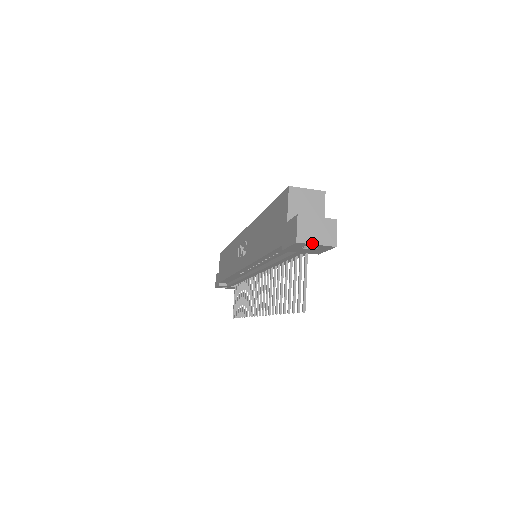
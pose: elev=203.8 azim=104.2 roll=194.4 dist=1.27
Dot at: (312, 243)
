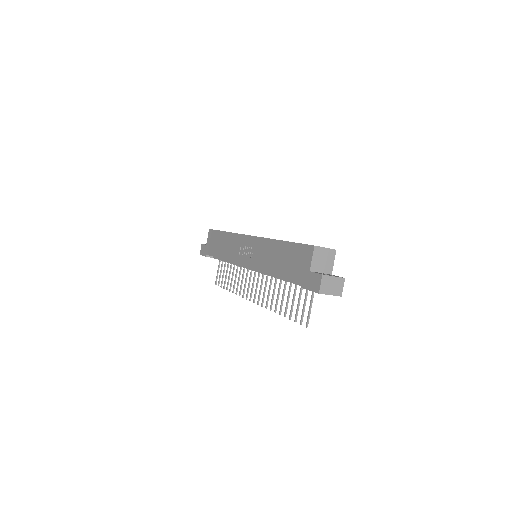
Dot at: (328, 294)
